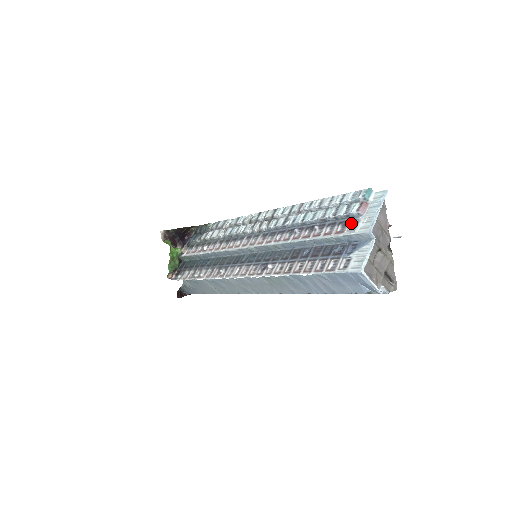
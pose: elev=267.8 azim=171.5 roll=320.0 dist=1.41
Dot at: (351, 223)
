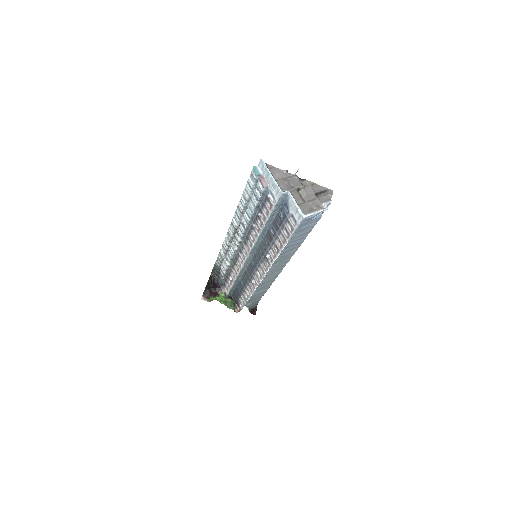
Dot at: (269, 196)
